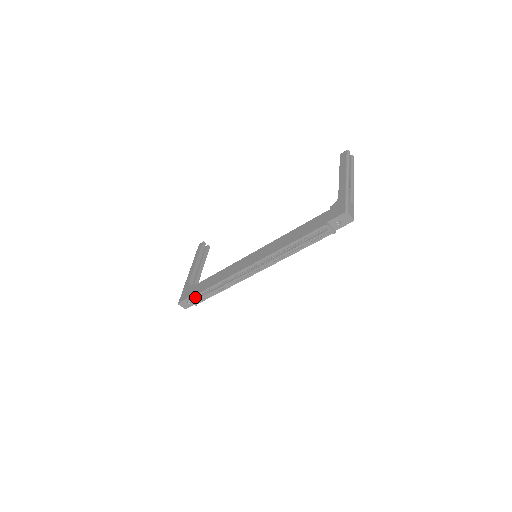
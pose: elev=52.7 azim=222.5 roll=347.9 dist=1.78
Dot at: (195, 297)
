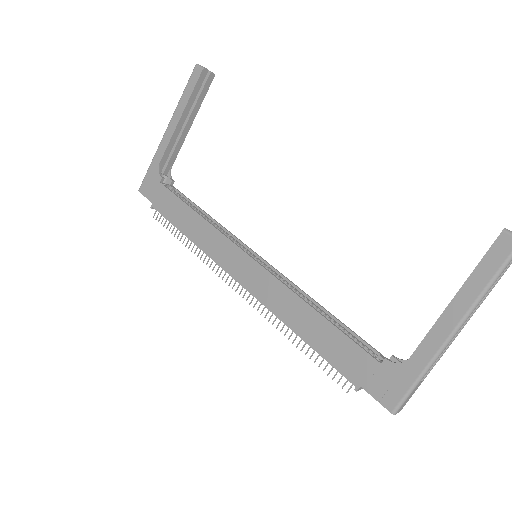
Dot at: (161, 212)
